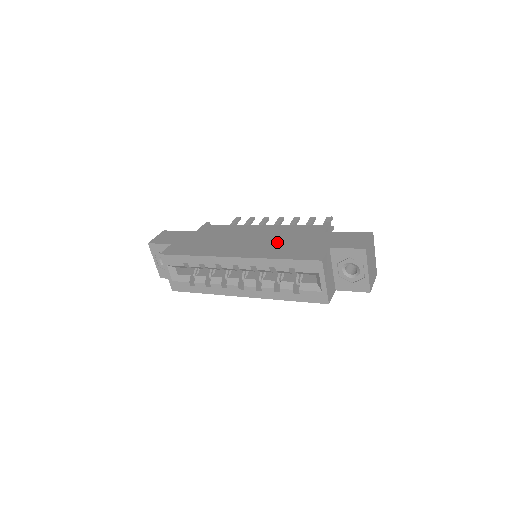
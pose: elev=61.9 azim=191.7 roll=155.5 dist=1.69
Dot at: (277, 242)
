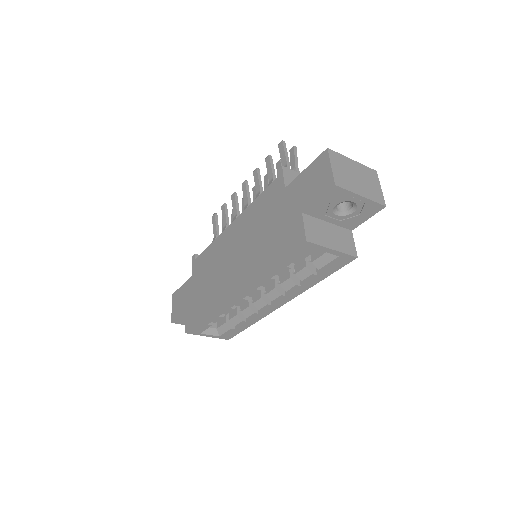
Dot at: (255, 242)
